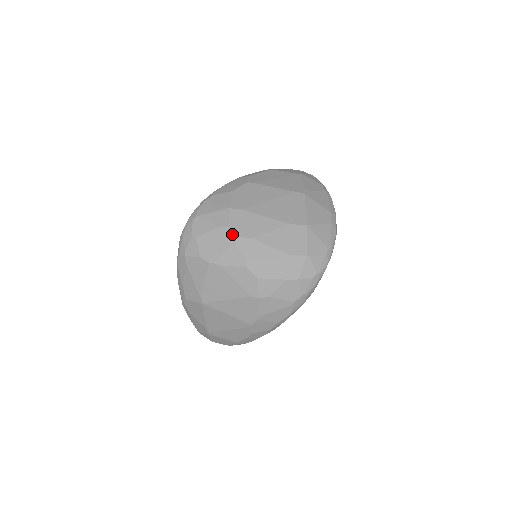
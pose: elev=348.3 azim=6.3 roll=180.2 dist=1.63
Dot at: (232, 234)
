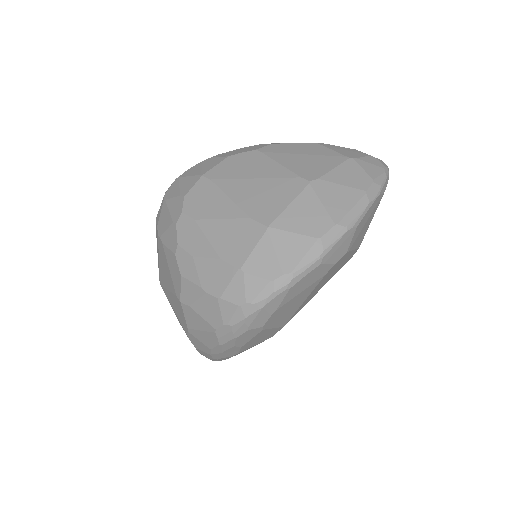
Dot at: (181, 207)
